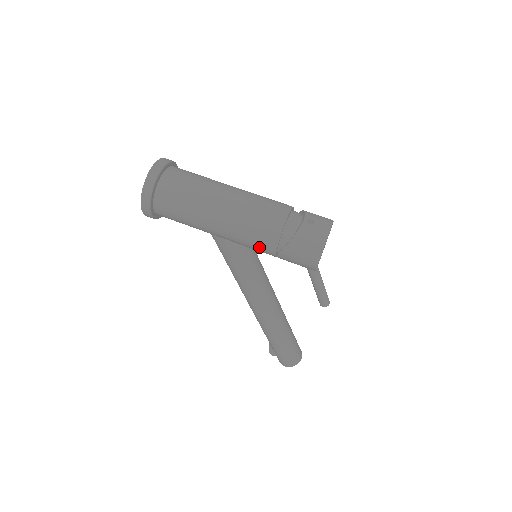
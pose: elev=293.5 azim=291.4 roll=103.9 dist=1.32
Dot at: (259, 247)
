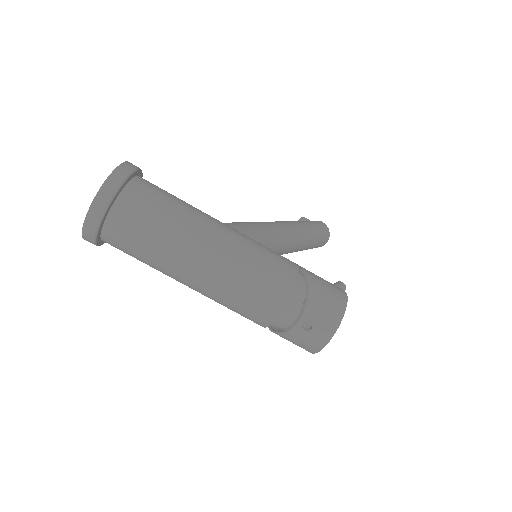
Dot at: occluded
